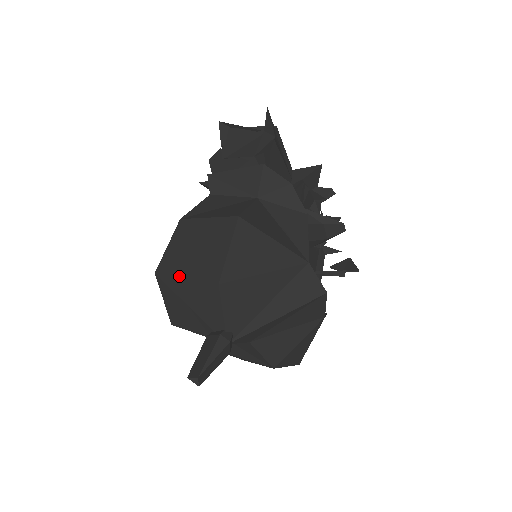
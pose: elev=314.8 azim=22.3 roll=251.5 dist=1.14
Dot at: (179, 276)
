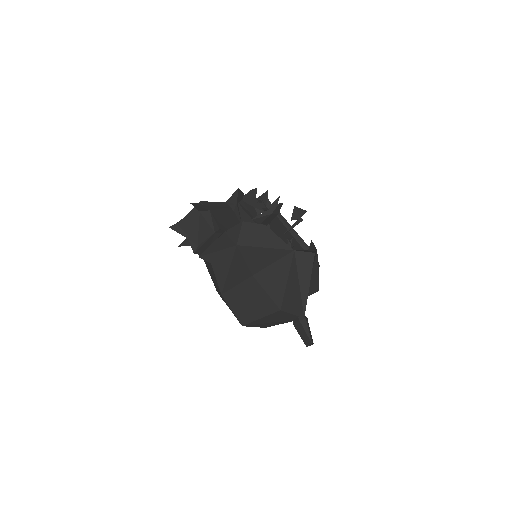
Dot at: (257, 319)
